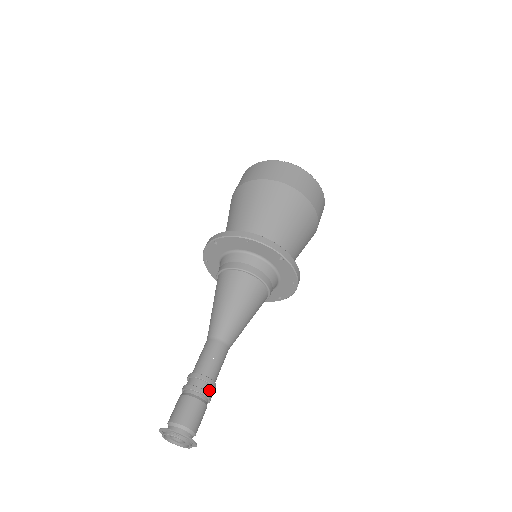
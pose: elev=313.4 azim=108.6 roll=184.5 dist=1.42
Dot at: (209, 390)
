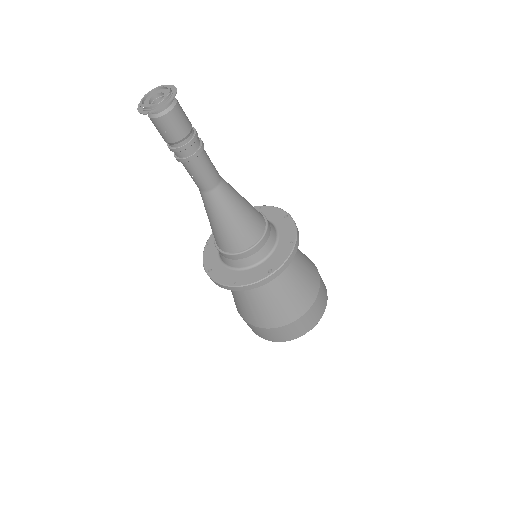
Dot at: (198, 138)
